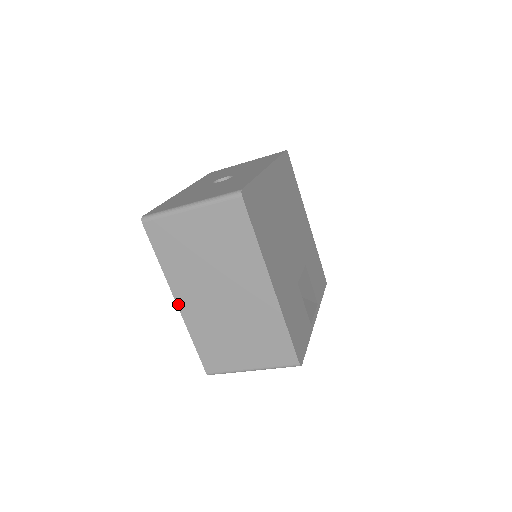
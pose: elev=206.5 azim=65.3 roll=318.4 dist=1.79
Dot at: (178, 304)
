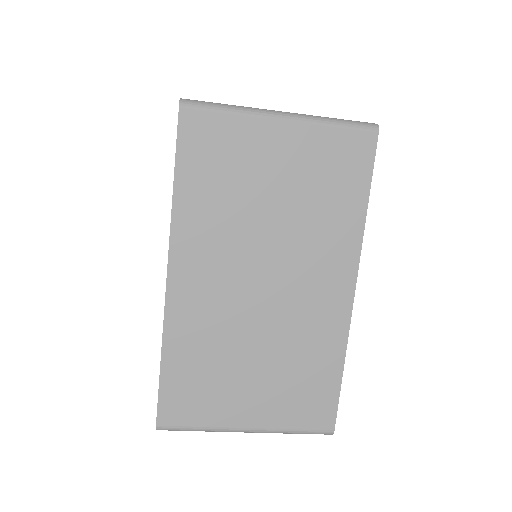
Dot at: (169, 280)
